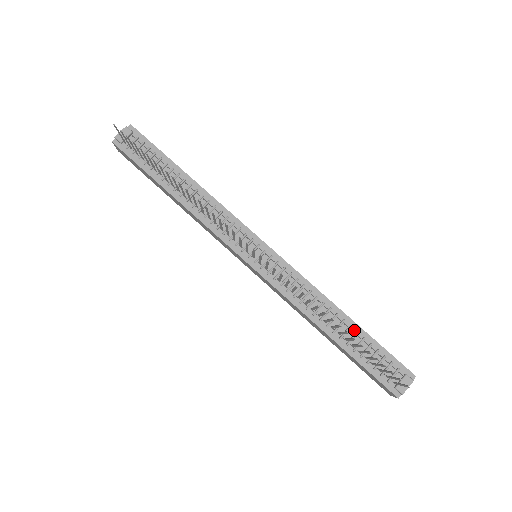
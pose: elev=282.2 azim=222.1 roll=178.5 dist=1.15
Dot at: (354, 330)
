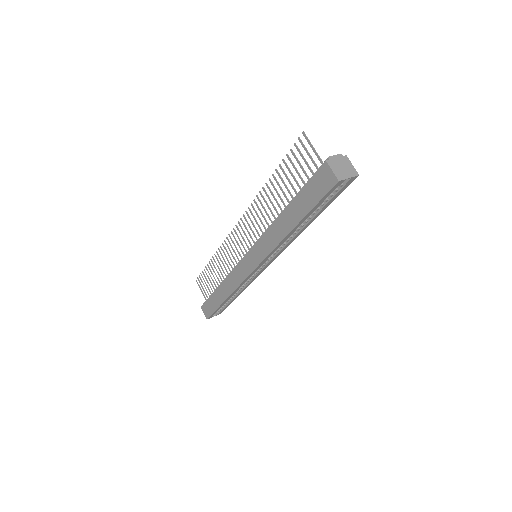
Dot at: occluded
